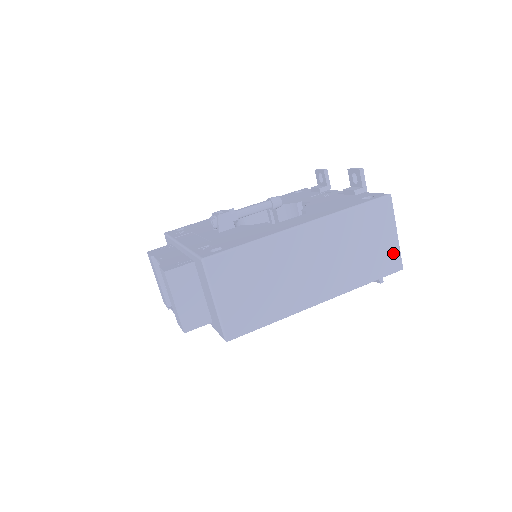
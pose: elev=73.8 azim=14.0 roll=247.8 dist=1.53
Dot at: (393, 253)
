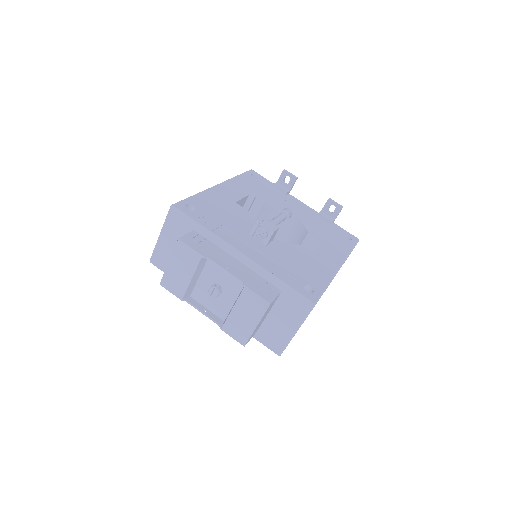
Dot at: occluded
